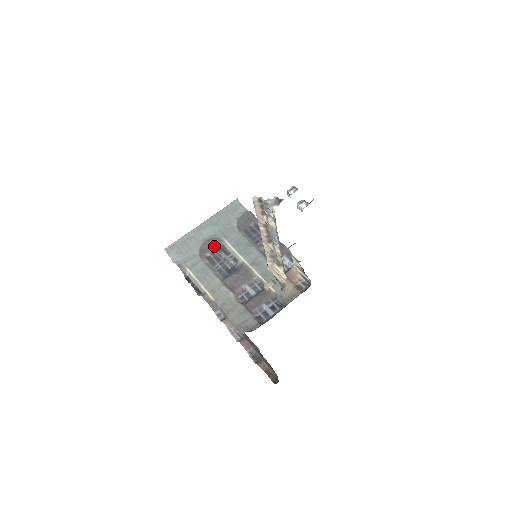
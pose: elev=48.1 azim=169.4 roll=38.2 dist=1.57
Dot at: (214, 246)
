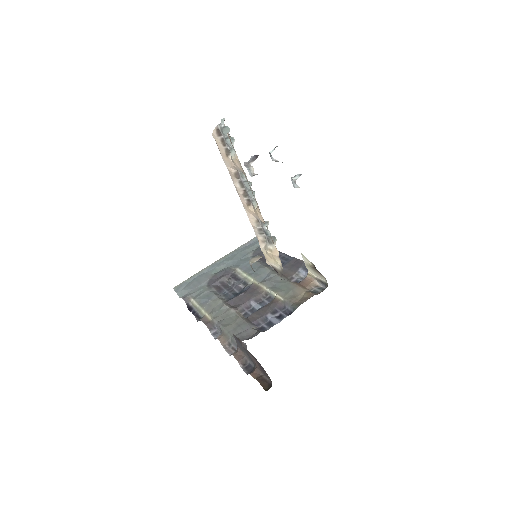
Dot at: (224, 275)
